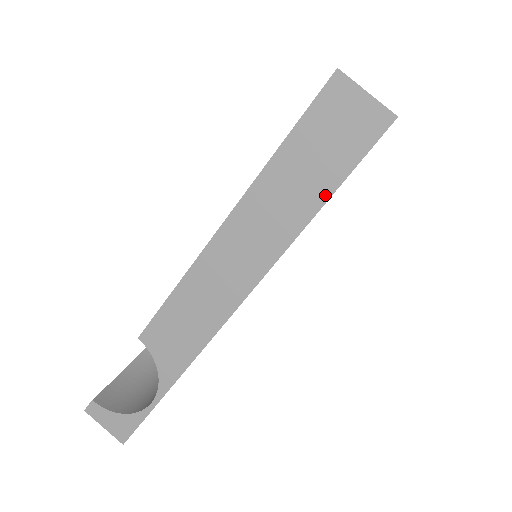
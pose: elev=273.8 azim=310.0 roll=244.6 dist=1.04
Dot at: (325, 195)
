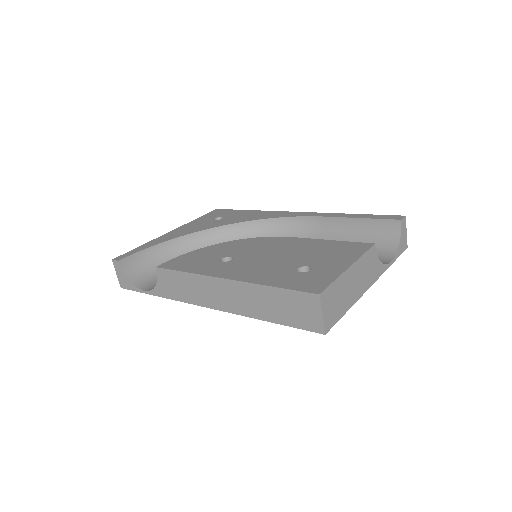
Dot at: (274, 320)
